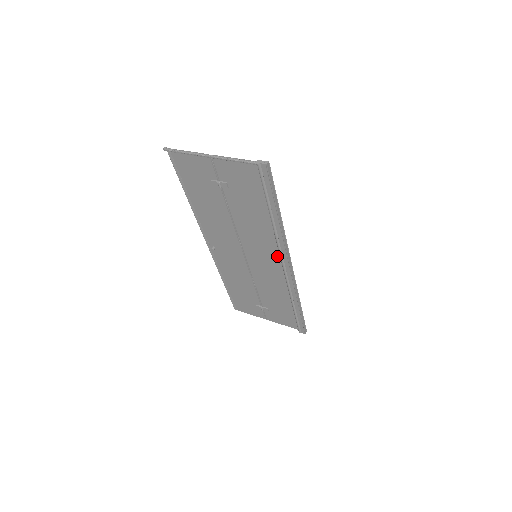
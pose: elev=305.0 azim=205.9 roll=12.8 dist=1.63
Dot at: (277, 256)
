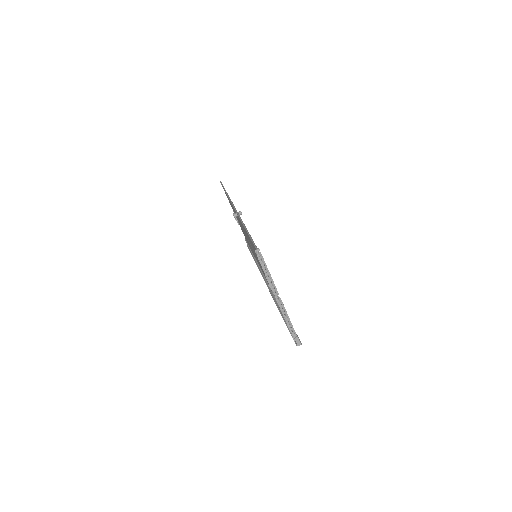
Dot at: occluded
